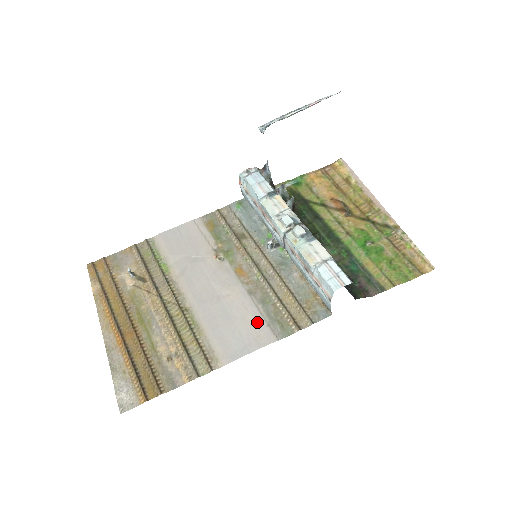
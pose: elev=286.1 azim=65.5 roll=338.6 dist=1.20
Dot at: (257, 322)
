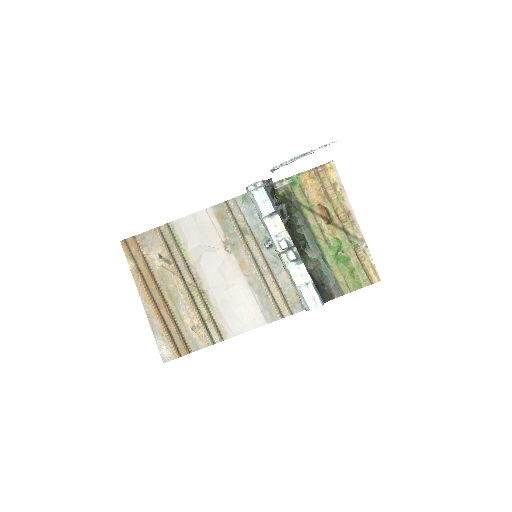
Dot at: (254, 309)
